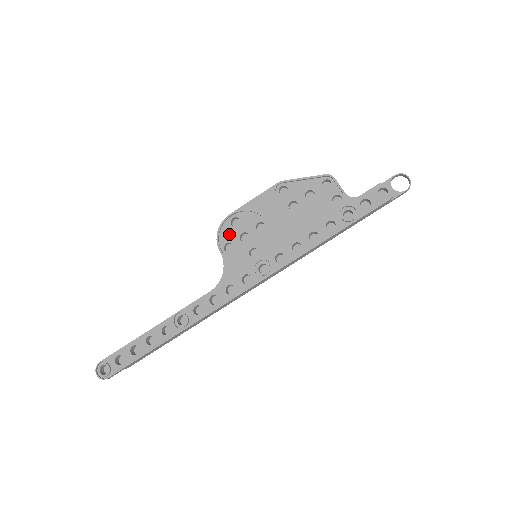
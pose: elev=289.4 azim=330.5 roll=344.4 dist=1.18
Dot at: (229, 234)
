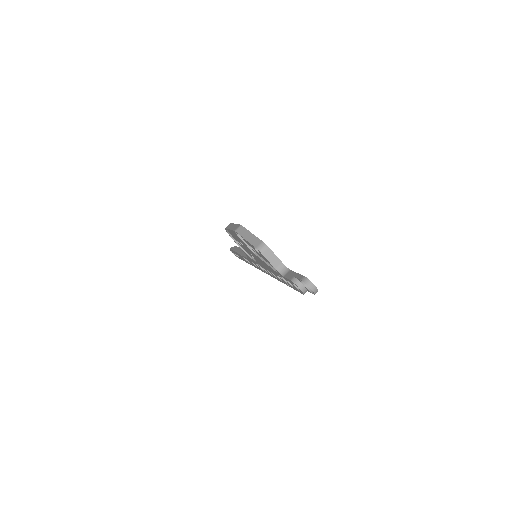
Dot at: (234, 237)
